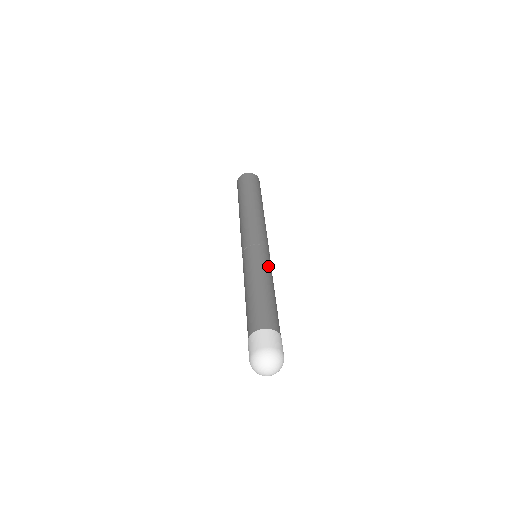
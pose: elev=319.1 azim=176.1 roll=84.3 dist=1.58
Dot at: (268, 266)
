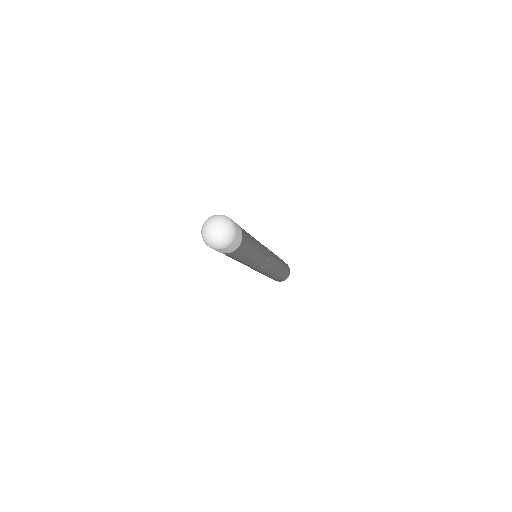
Dot at: (263, 252)
